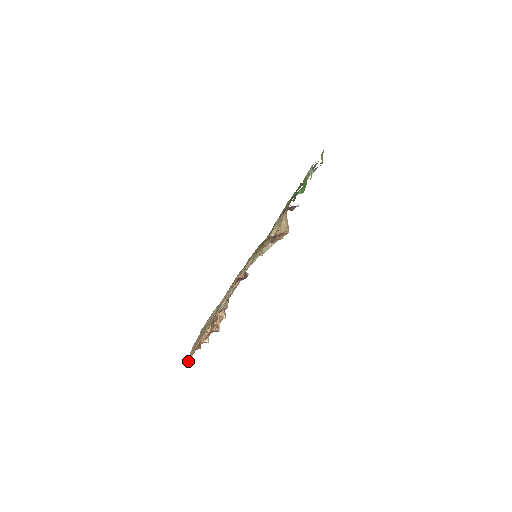
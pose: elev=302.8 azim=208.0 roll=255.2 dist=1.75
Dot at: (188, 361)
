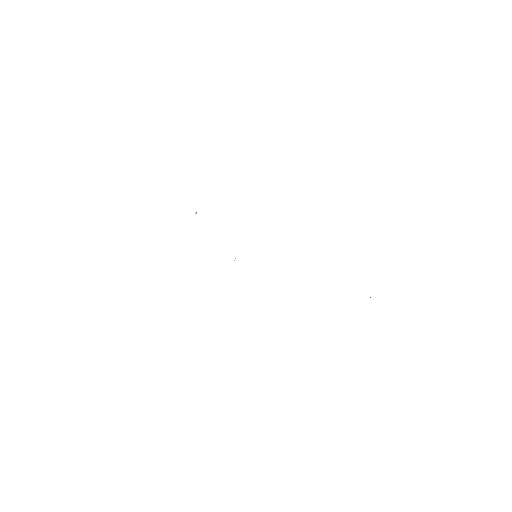
Dot at: occluded
